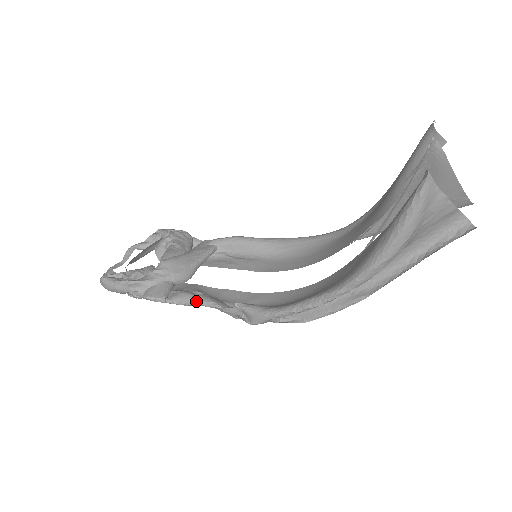
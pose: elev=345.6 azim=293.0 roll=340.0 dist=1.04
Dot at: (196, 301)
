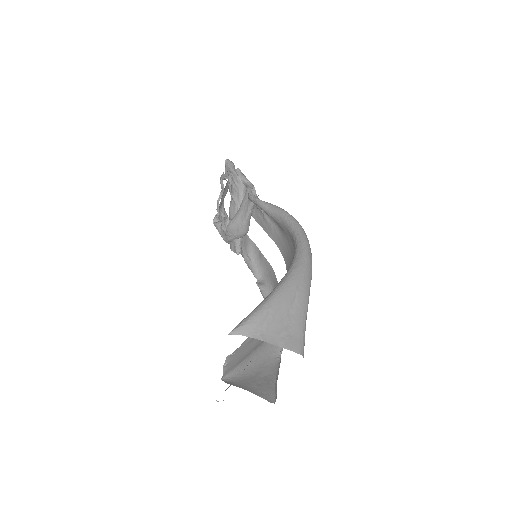
Dot at: (248, 266)
